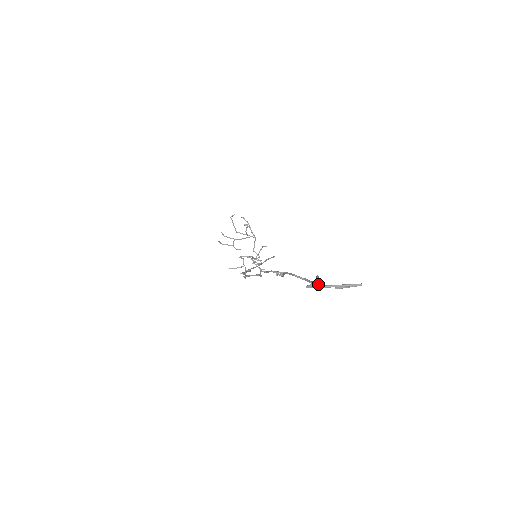
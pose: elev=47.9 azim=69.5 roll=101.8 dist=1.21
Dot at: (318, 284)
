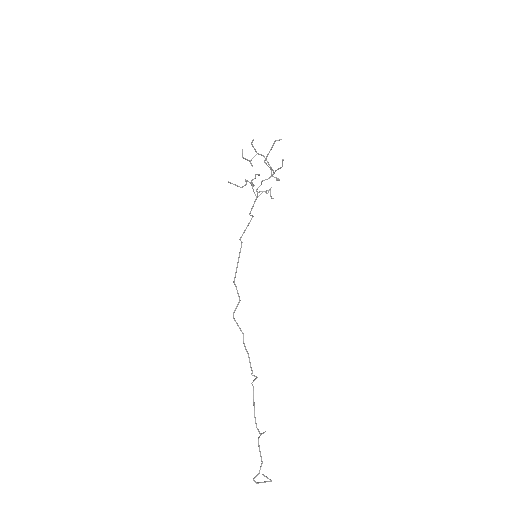
Dot at: occluded
